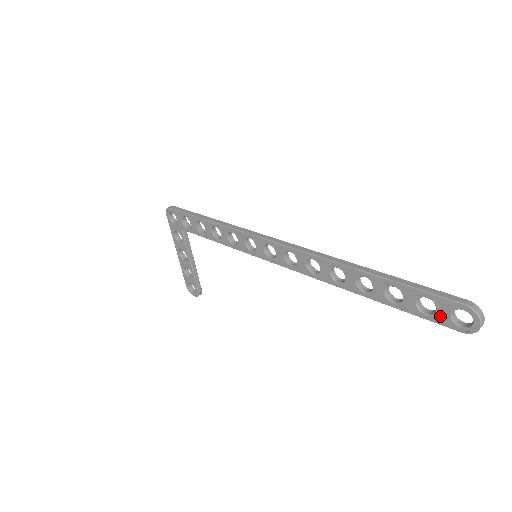
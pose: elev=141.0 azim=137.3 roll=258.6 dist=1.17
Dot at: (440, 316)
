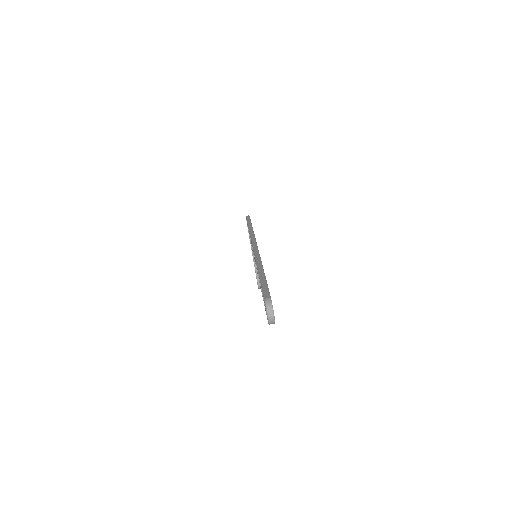
Dot at: occluded
